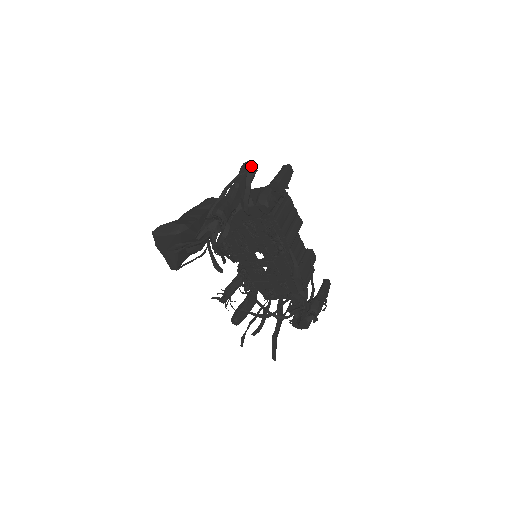
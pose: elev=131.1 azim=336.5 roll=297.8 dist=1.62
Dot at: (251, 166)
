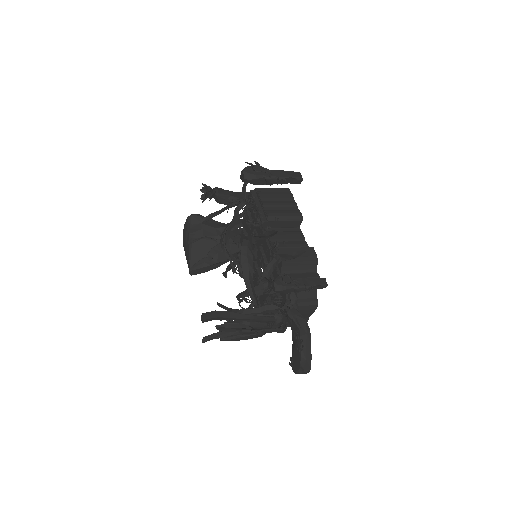
Dot at: occluded
